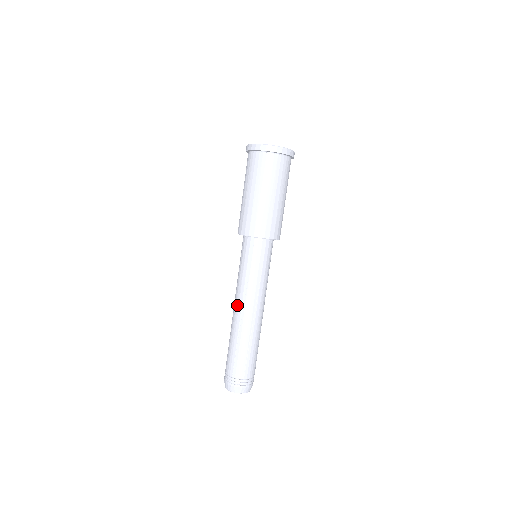
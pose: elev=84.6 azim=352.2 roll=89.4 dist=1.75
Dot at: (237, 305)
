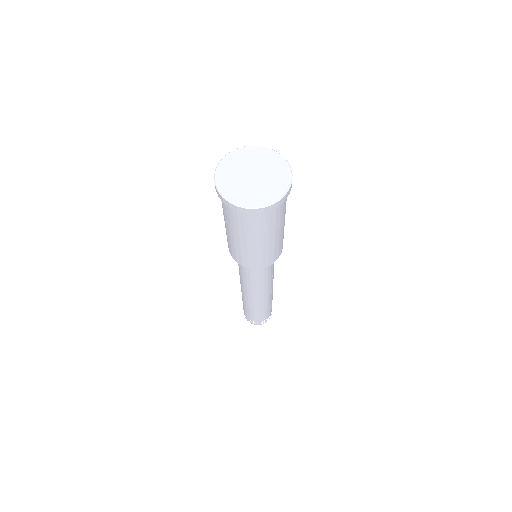
Dot at: (254, 296)
